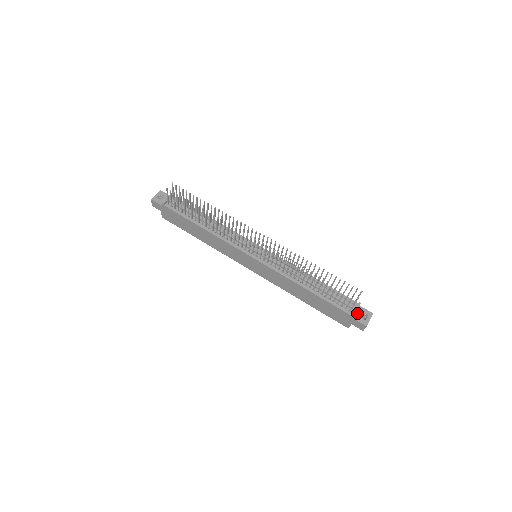
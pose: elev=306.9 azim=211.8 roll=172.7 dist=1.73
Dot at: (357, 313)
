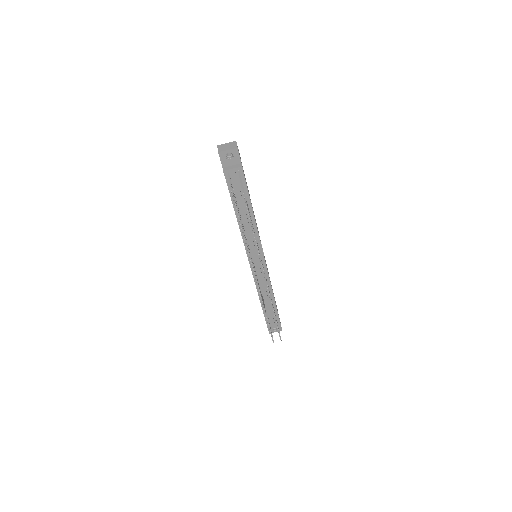
Dot at: occluded
